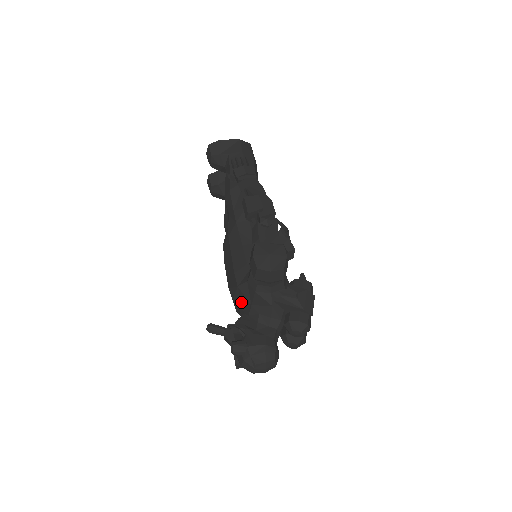
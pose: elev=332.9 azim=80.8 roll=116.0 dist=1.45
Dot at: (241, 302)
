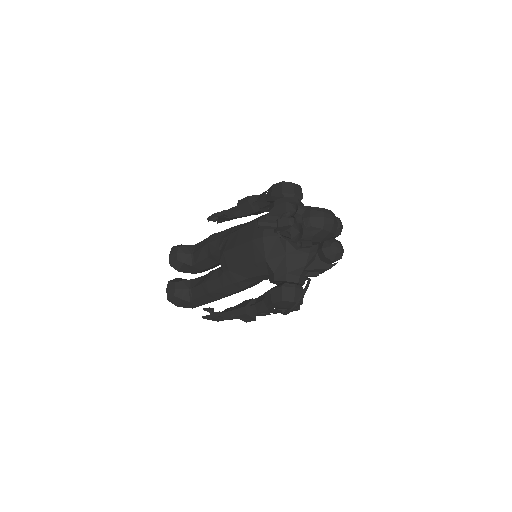
Dot at: occluded
